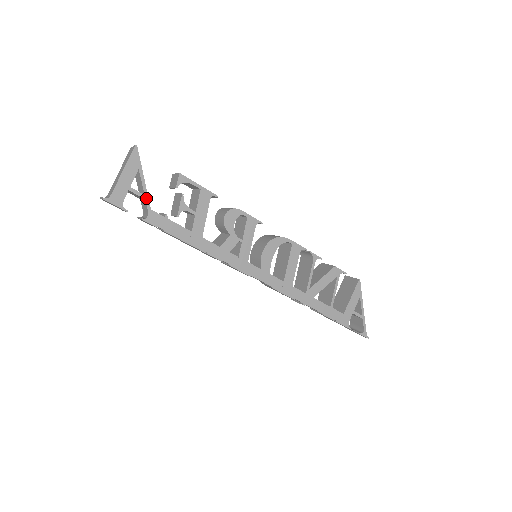
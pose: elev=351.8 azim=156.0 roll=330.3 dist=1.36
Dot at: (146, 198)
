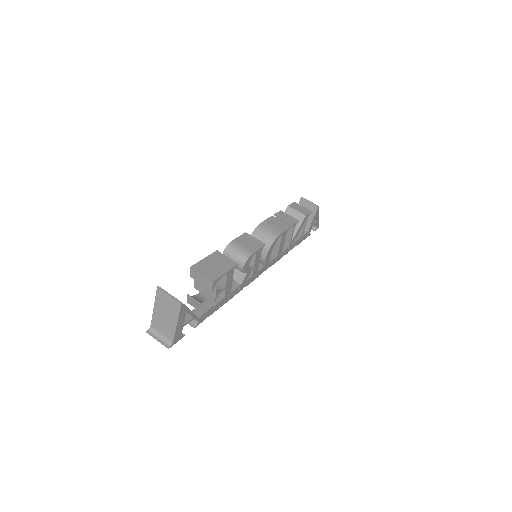
Dot at: (195, 317)
